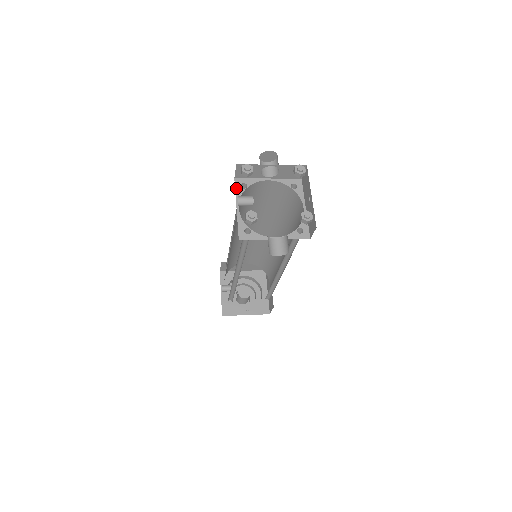
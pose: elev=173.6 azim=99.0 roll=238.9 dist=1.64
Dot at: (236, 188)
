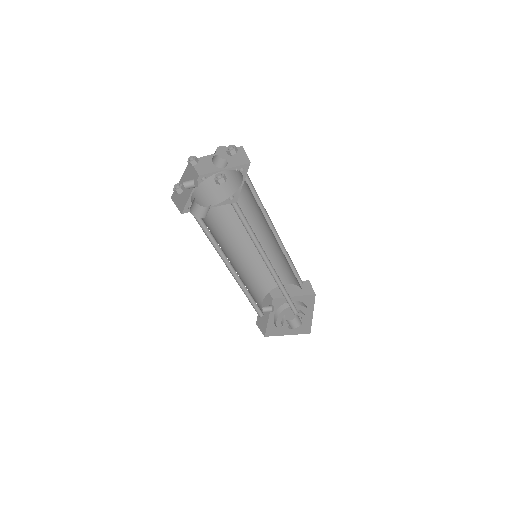
Dot at: occluded
